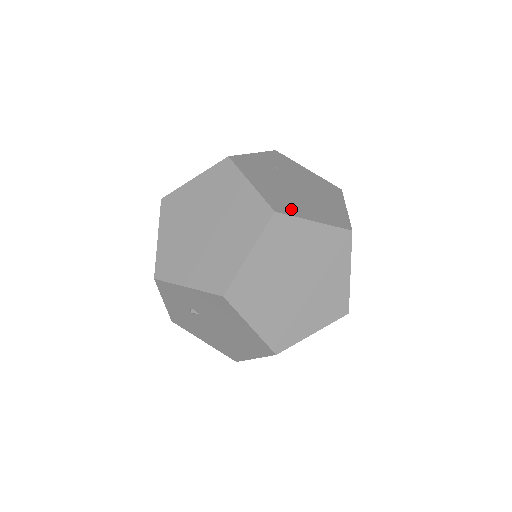
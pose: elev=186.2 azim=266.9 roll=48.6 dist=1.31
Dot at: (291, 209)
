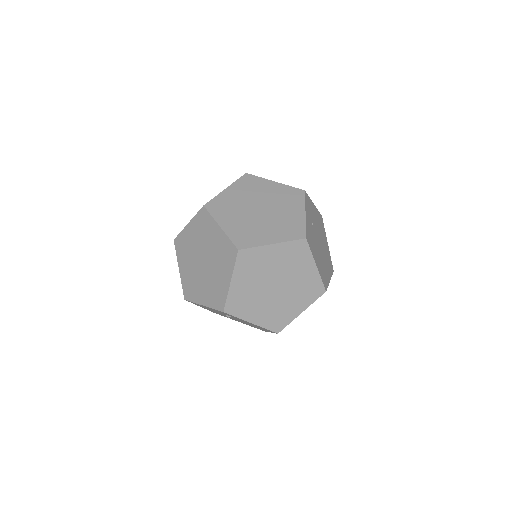
Dot at: (326, 279)
